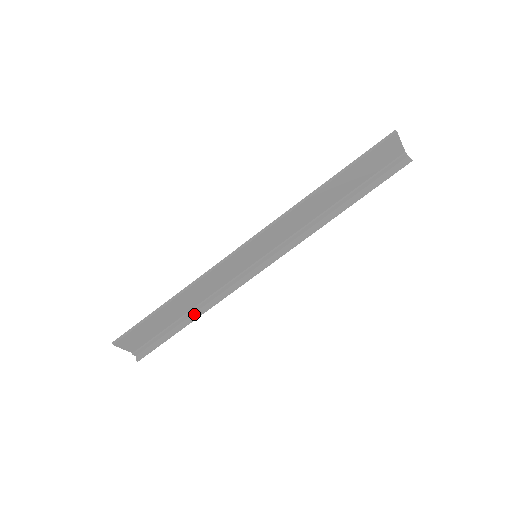
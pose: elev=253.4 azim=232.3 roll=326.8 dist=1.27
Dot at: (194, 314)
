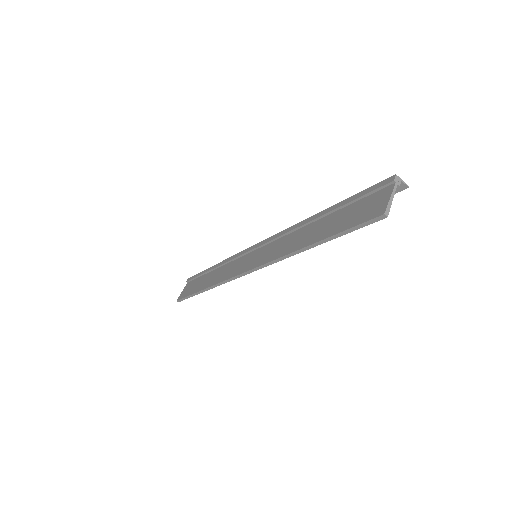
Dot at: occluded
